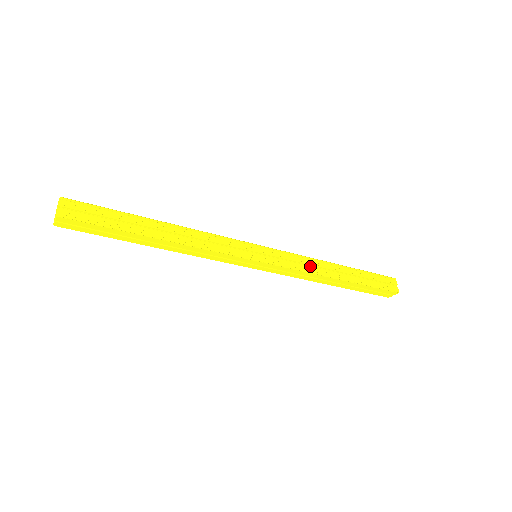
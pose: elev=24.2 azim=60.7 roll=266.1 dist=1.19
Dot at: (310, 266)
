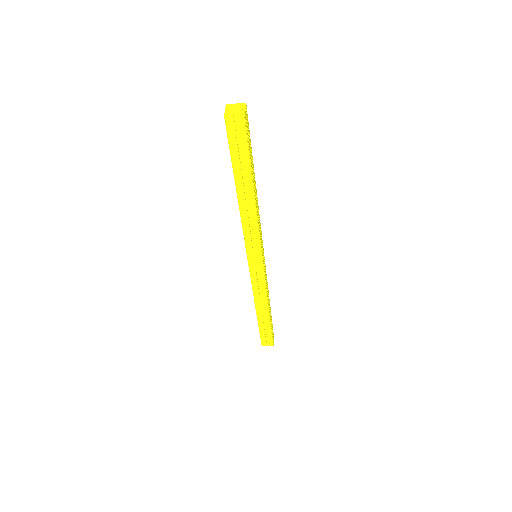
Dot at: (267, 289)
